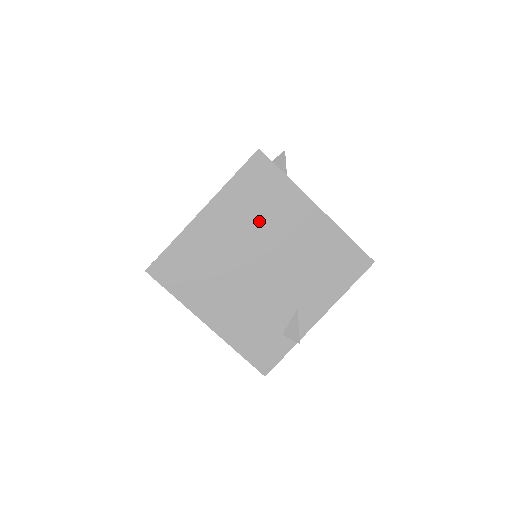
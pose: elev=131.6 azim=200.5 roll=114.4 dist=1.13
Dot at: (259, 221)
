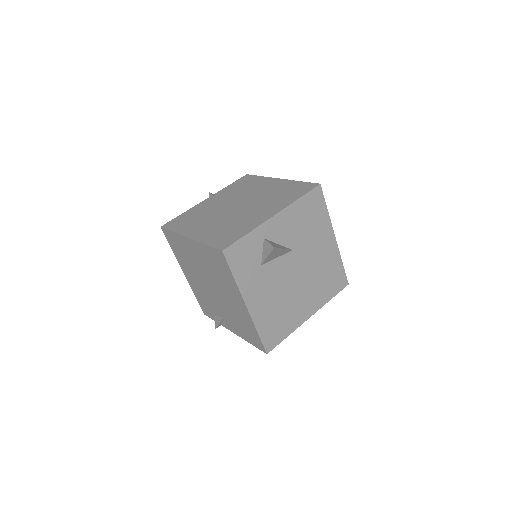
Dot at: (214, 274)
